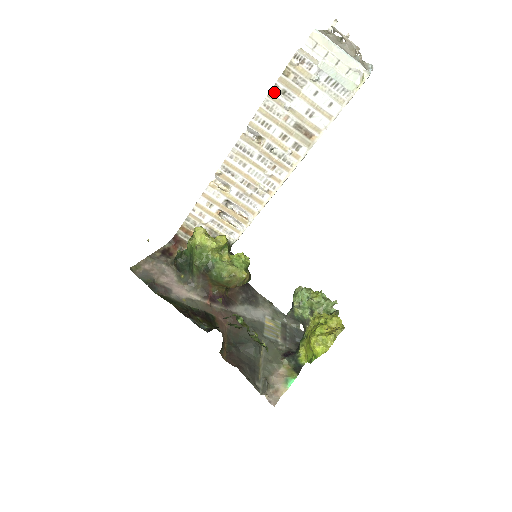
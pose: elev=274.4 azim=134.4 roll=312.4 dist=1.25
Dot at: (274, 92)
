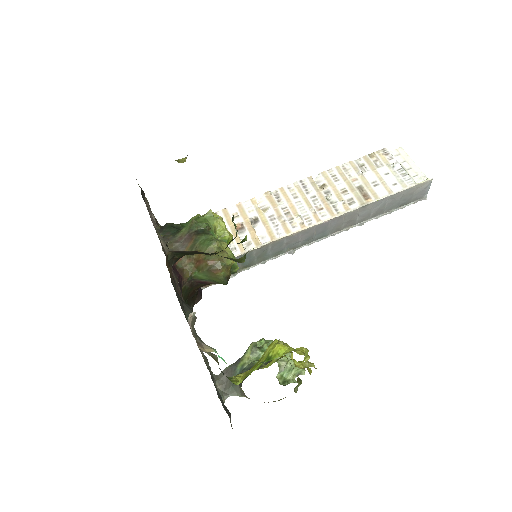
Dot at: (355, 162)
